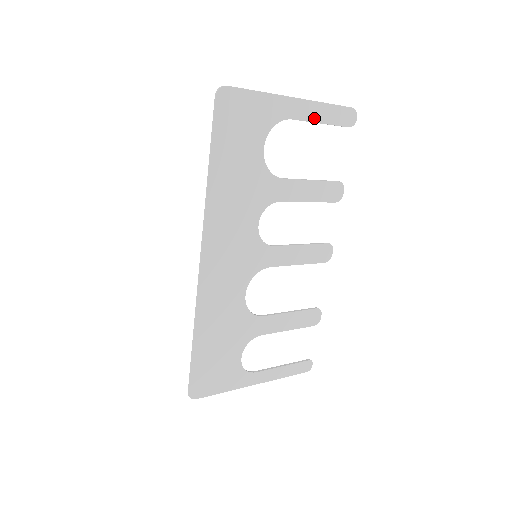
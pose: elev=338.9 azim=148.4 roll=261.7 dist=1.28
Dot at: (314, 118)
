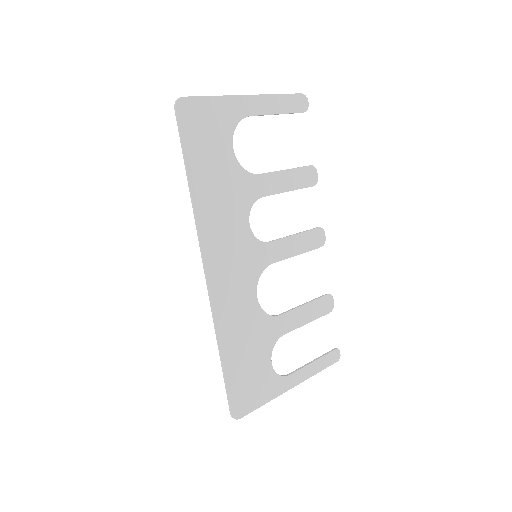
Dot at: (270, 110)
